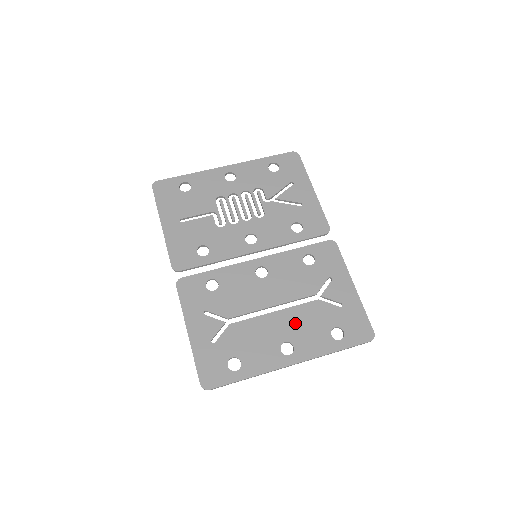
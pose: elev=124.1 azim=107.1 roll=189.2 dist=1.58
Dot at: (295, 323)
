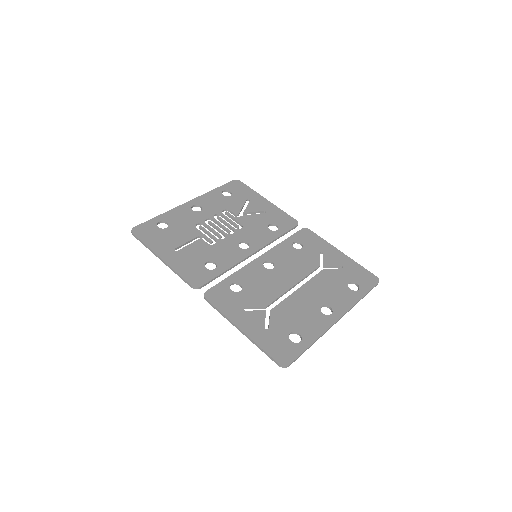
Dot at: (319, 290)
